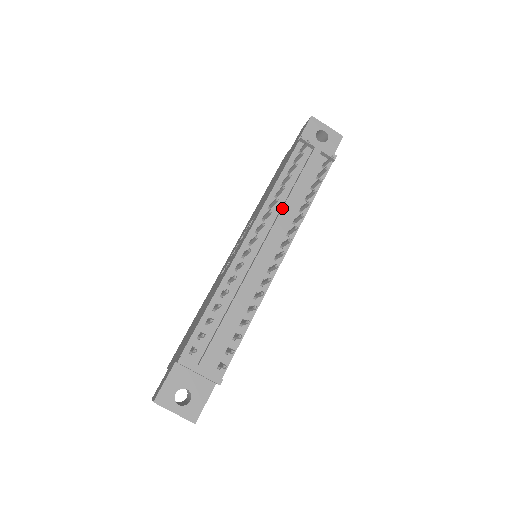
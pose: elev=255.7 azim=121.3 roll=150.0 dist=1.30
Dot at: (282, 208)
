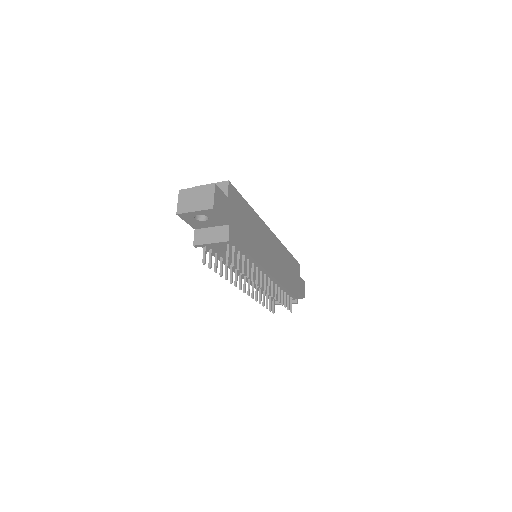
Dot at: occluded
